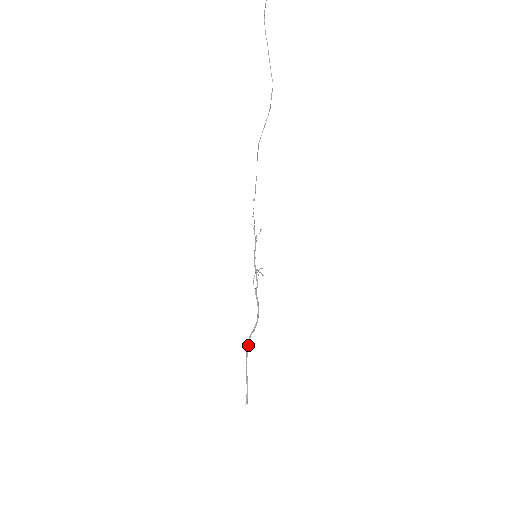
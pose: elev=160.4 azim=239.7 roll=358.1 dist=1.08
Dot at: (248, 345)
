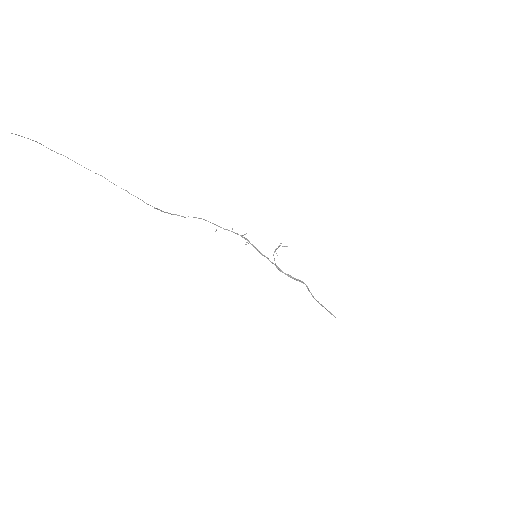
Dot at: (309, 290)
